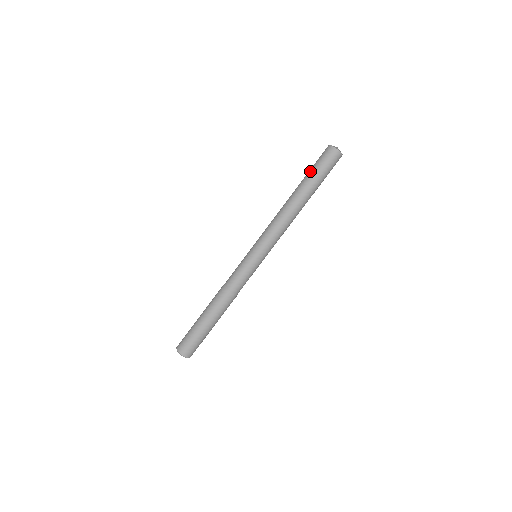
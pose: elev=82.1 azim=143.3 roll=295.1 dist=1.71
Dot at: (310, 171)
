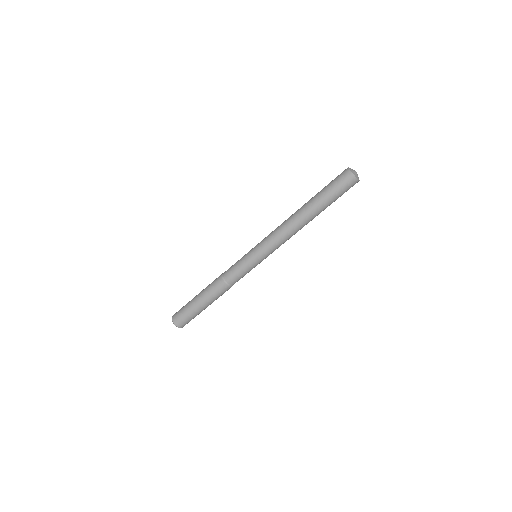
Dot at: (327, 196)
